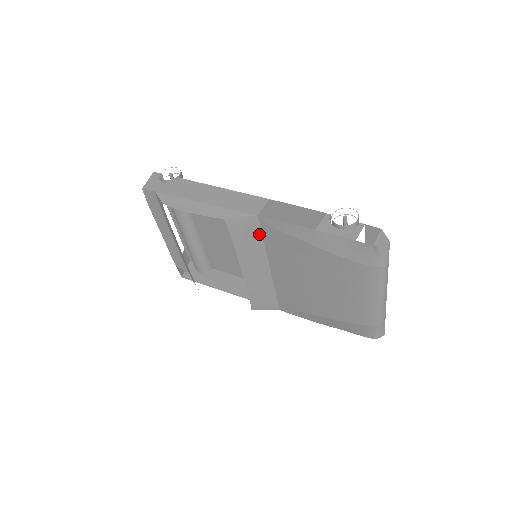
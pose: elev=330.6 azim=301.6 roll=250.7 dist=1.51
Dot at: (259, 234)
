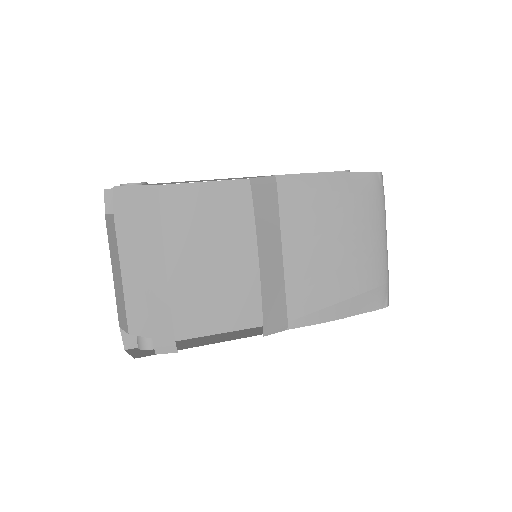
Dot at: (276, 201)
